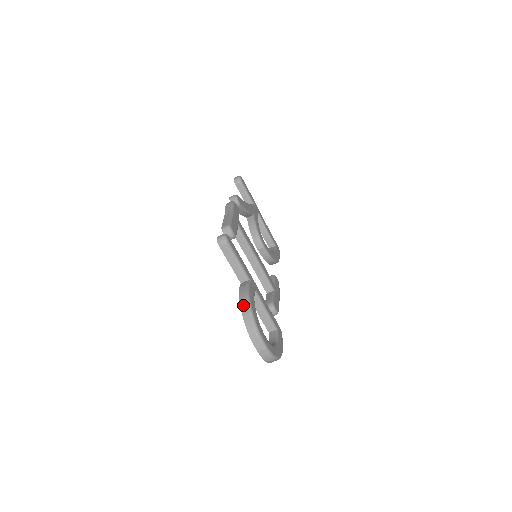
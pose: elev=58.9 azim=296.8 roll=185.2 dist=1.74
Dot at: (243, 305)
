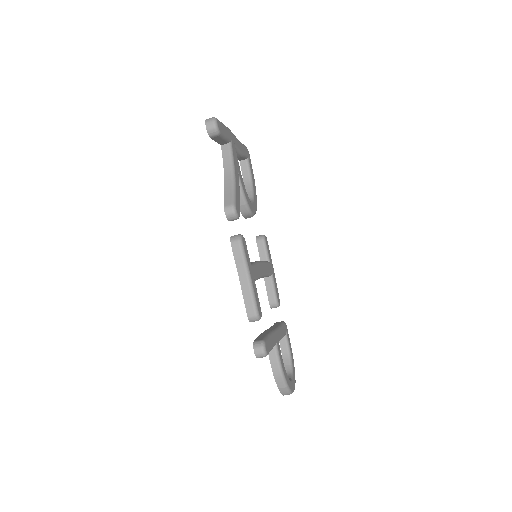
Dot at: (279, 382)
